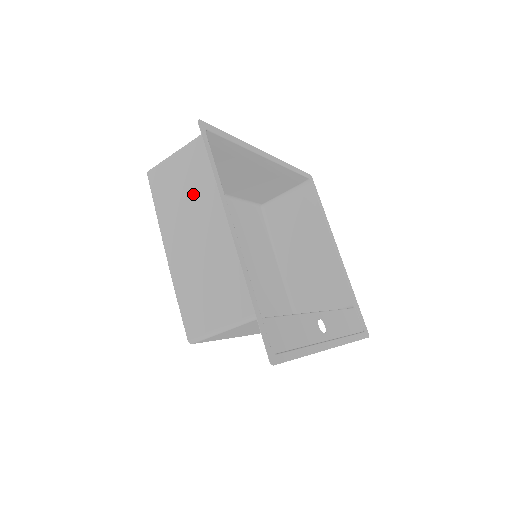
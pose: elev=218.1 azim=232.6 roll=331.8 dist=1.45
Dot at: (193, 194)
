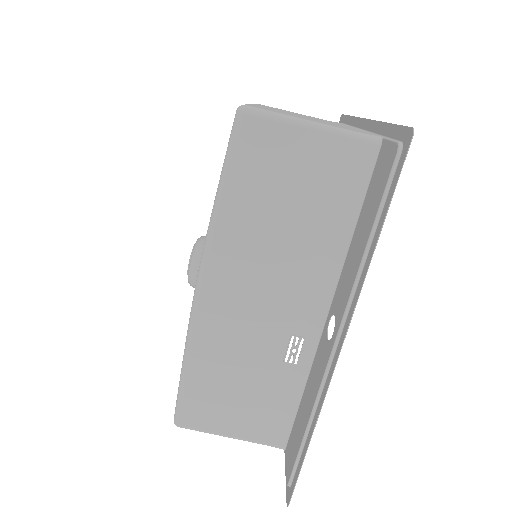
Dot at: (311, 117)
